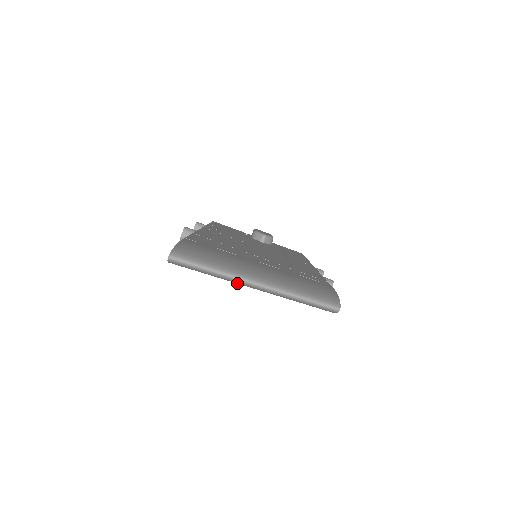
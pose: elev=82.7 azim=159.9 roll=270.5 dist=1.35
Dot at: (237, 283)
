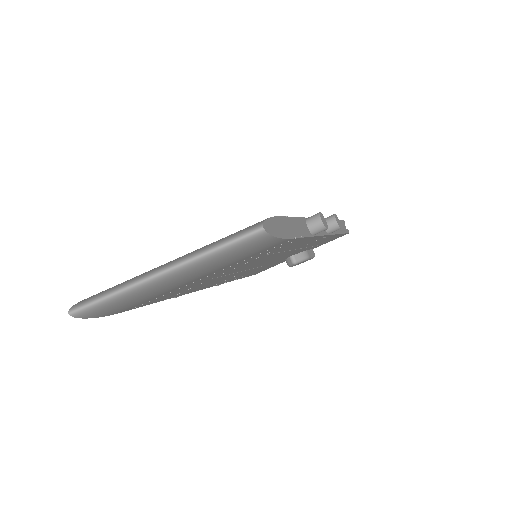
Dot at: (152, 288)
